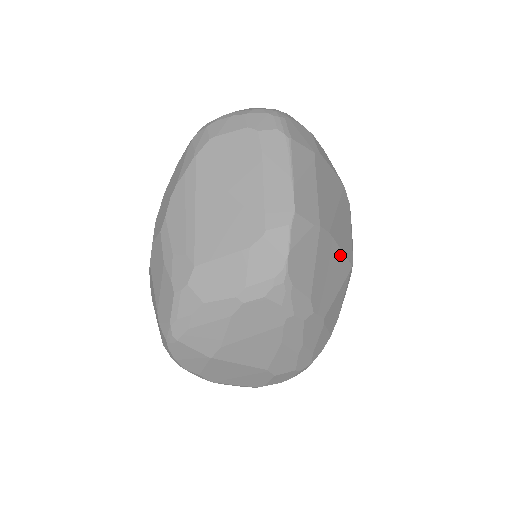
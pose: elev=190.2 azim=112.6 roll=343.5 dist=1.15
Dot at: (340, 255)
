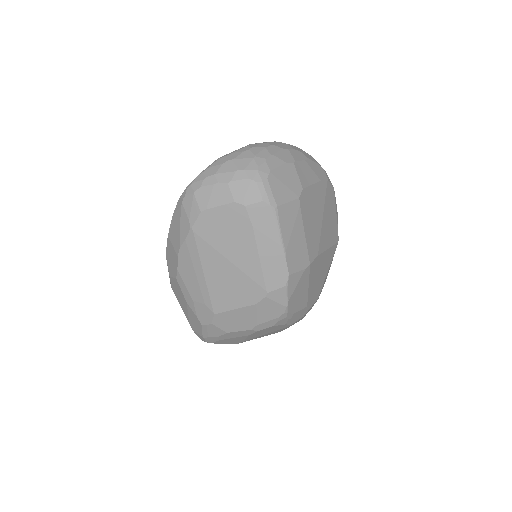
Dot at: (328, 252)
